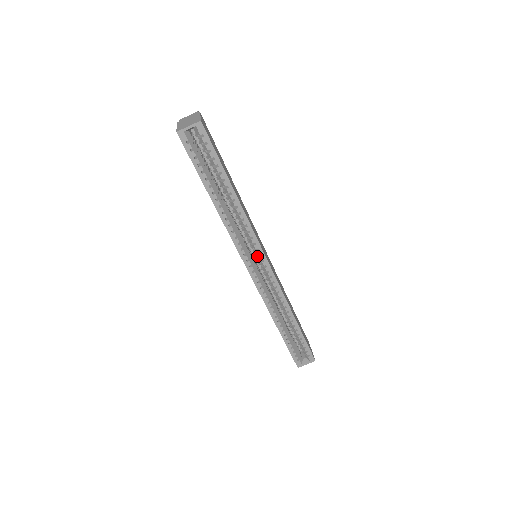
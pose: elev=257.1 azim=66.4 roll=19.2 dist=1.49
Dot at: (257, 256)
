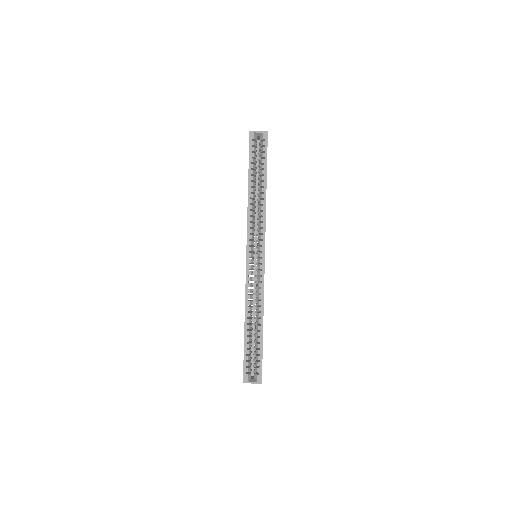
Dot at: (258, 247)
